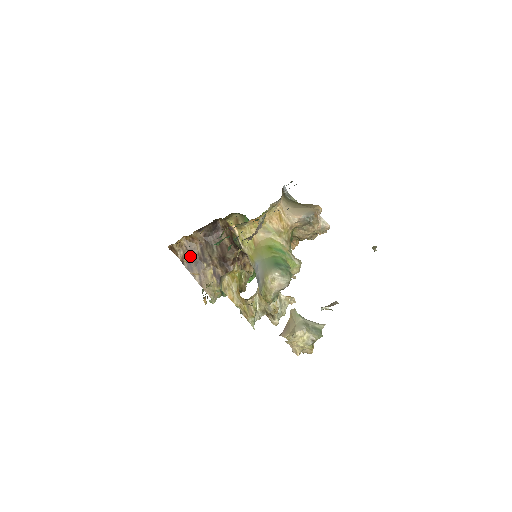
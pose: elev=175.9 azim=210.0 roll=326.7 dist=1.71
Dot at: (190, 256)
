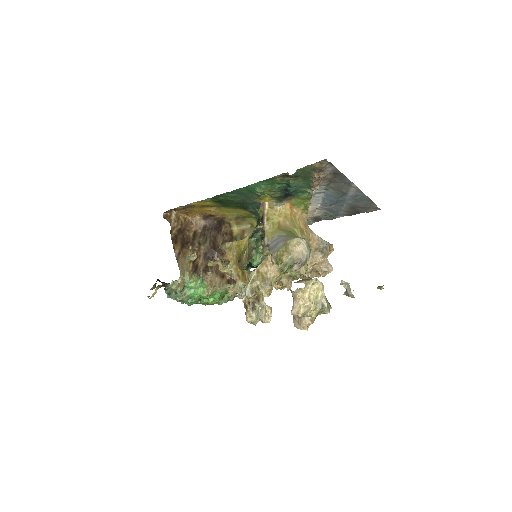
Dot at: (180, 232)
